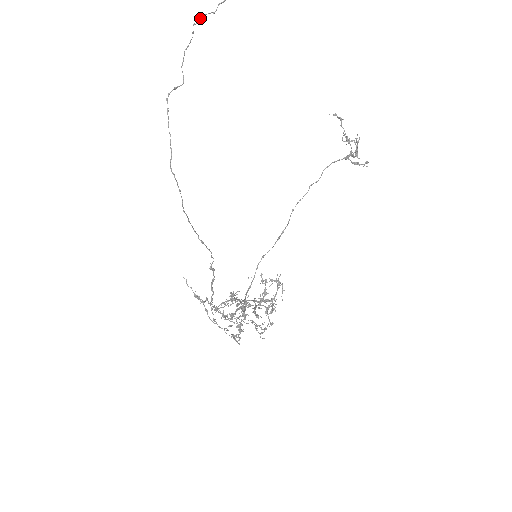
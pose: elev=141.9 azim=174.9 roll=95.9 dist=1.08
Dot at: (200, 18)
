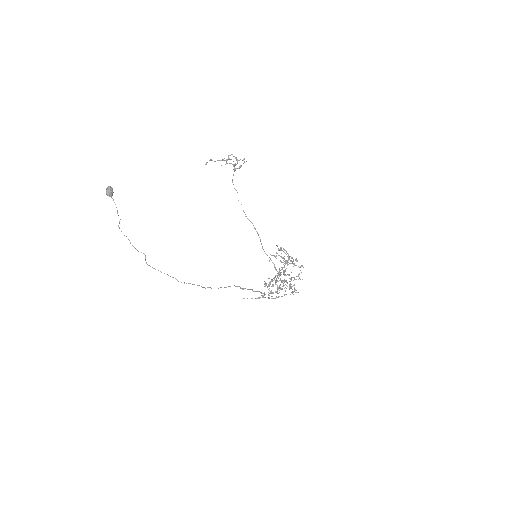
Dot at: occluded
